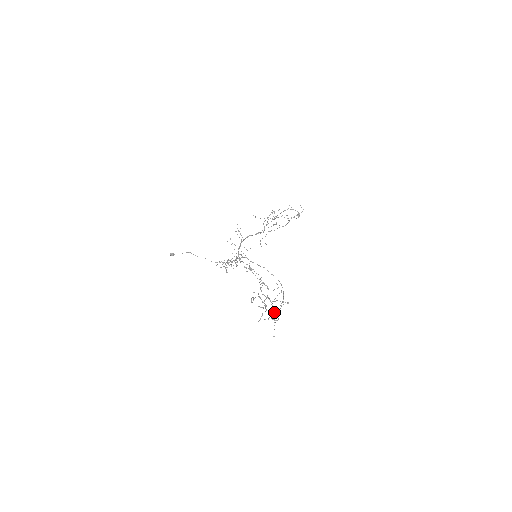
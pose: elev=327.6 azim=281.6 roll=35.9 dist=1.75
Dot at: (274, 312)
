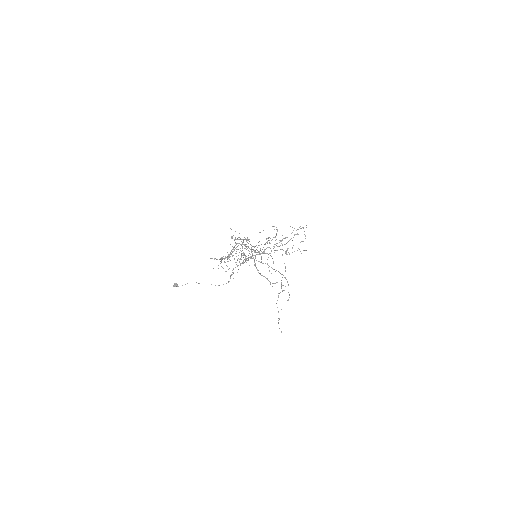
Dot at: occluded
